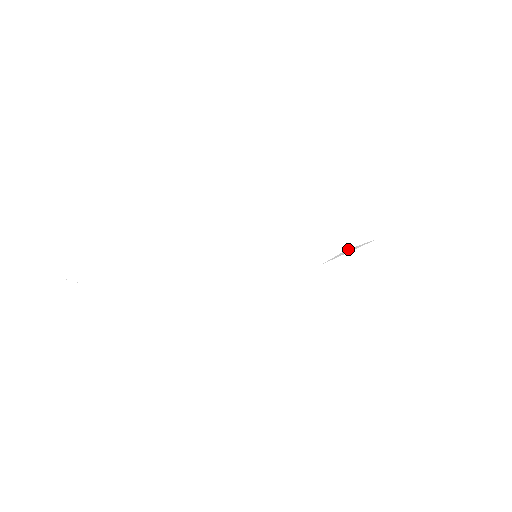
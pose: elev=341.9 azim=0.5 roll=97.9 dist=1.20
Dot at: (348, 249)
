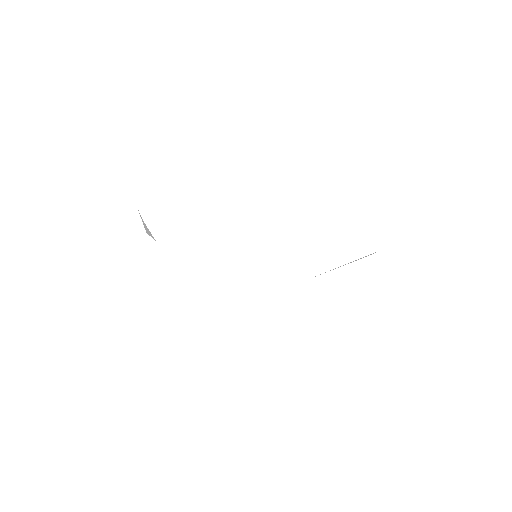
Dot at: (342, 260)
